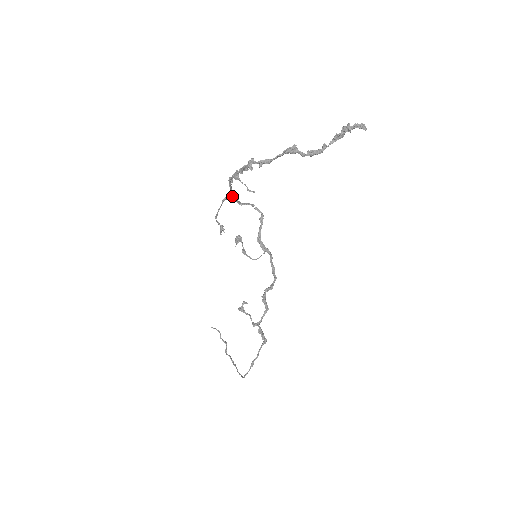
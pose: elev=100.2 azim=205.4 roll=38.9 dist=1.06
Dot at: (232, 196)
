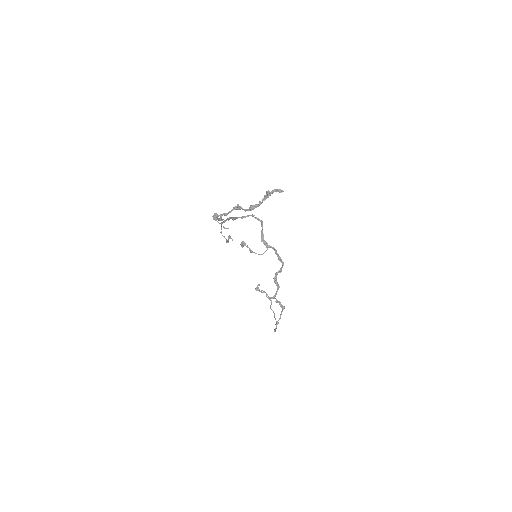
Dot at: occluded
